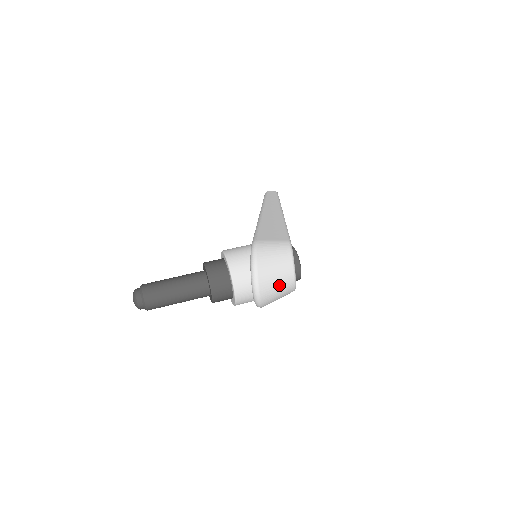
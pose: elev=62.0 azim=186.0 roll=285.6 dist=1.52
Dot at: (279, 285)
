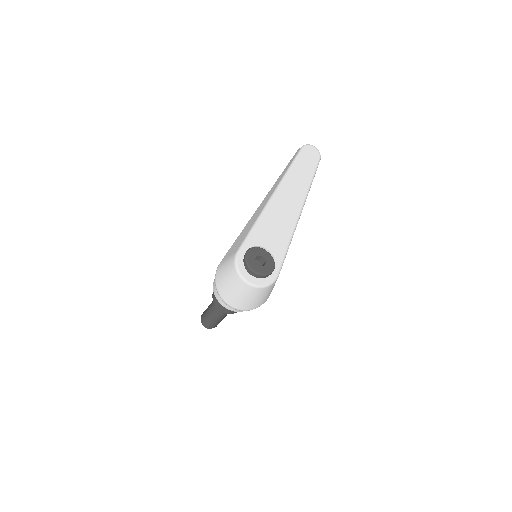
Dot at: (242, 295)
